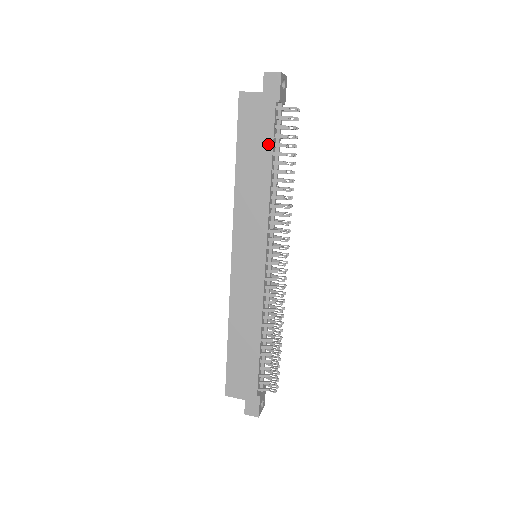
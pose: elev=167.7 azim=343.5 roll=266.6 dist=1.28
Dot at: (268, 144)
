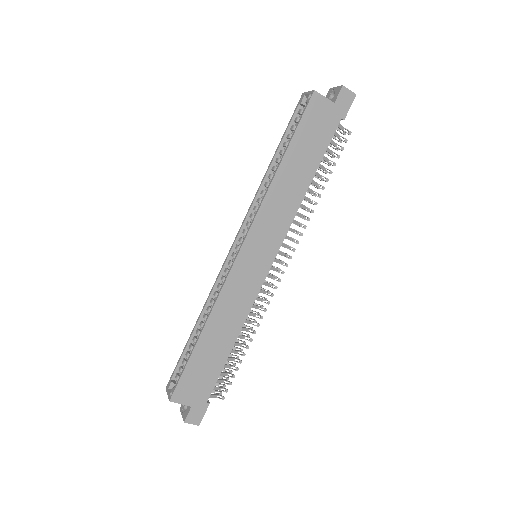
Dot at: (320, 154)
